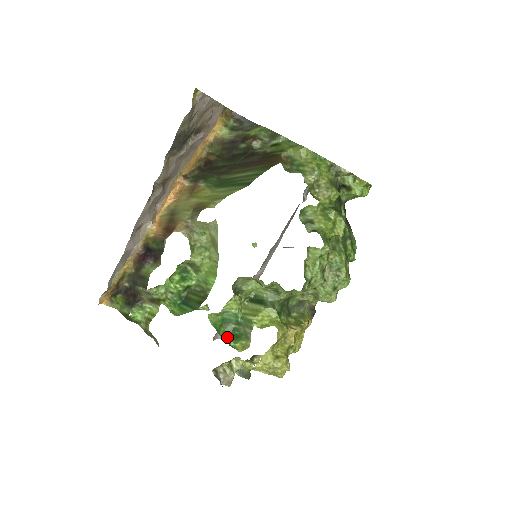
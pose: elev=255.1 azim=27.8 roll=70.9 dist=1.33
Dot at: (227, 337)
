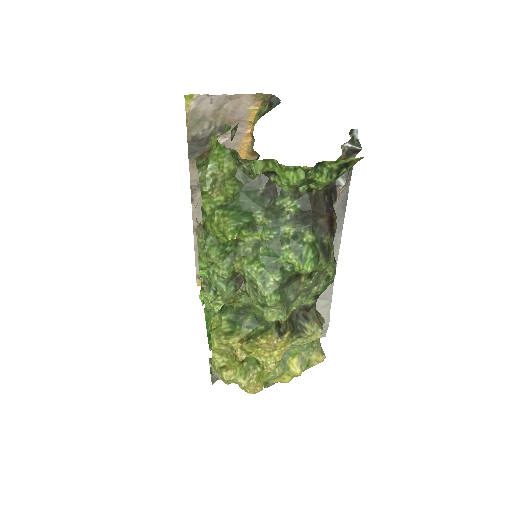
Dot at: occluded
